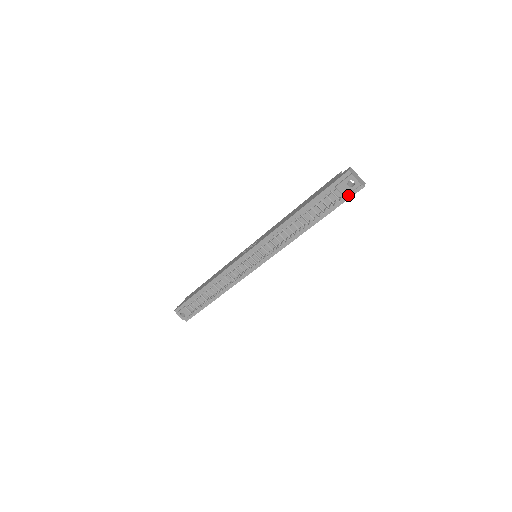
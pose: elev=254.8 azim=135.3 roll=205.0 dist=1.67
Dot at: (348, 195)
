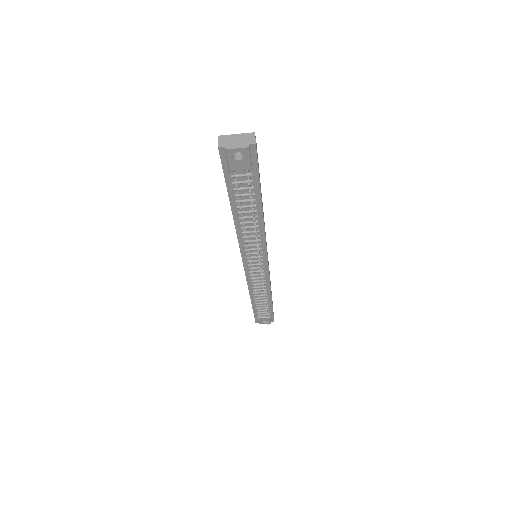
Dot at: (252, 164)
